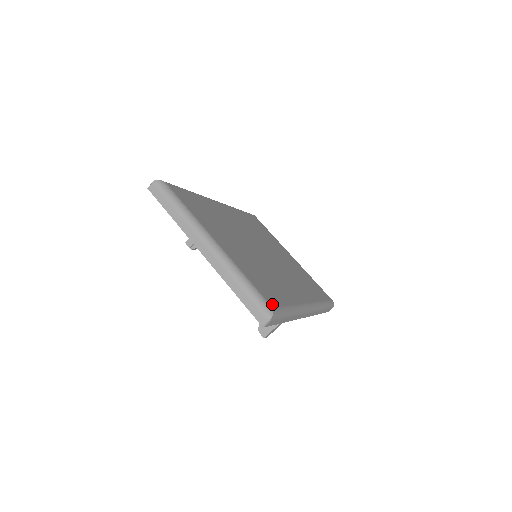
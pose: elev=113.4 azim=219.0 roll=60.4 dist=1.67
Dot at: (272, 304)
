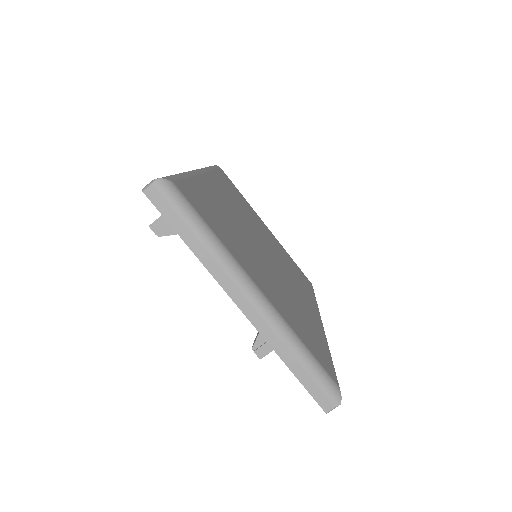
Dot at: (334, 378)
